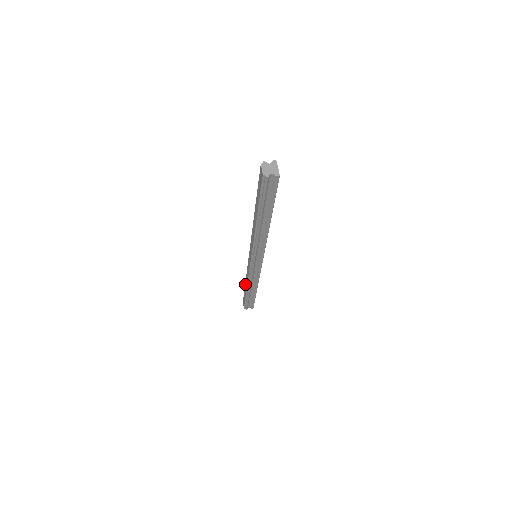
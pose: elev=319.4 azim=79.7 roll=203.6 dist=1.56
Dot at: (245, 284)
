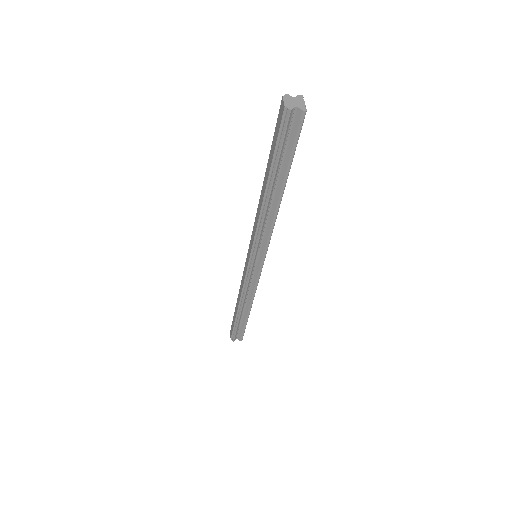
Dot at: occluded
